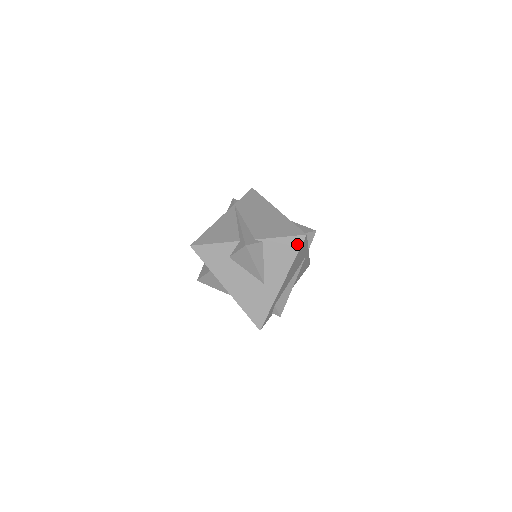
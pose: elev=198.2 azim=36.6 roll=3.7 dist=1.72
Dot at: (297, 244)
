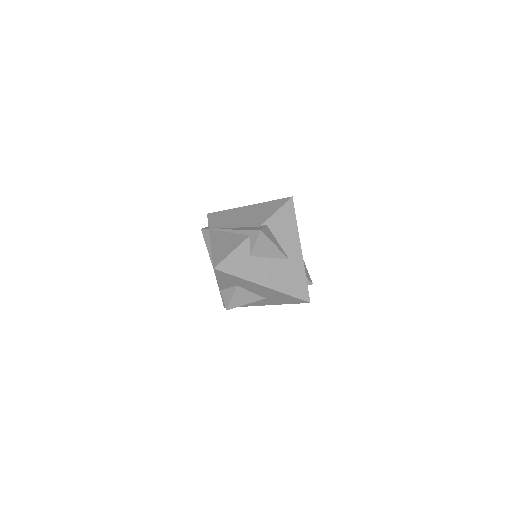
Dot at: (291, 209)
